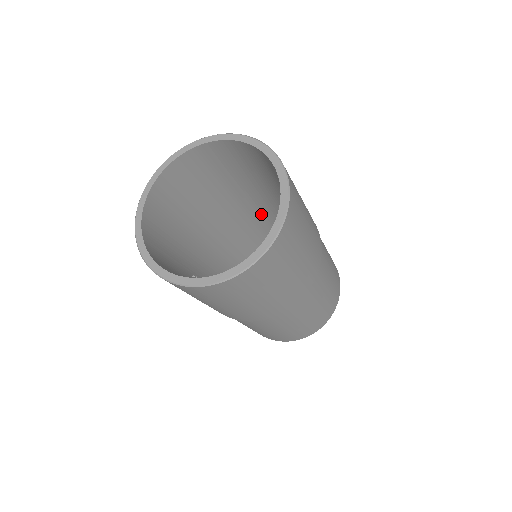
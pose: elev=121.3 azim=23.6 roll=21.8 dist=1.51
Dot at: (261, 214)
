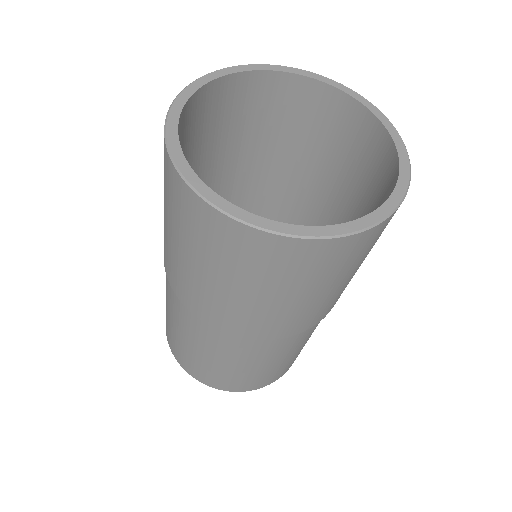
Dot at: occluded
